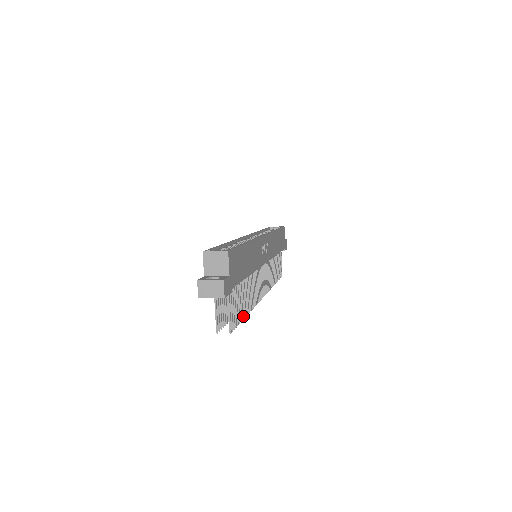
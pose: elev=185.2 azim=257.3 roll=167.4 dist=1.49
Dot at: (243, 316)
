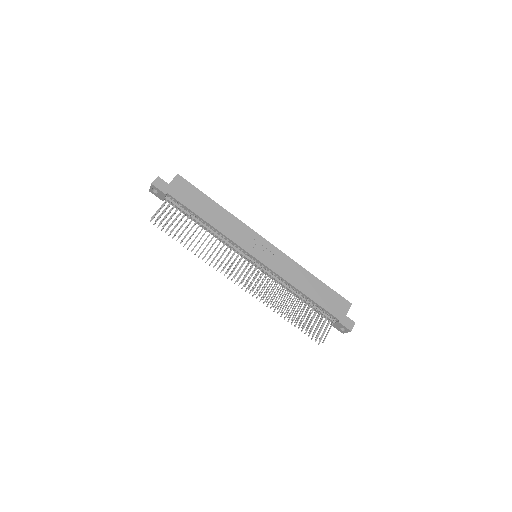
Dot at: (183, 239)
